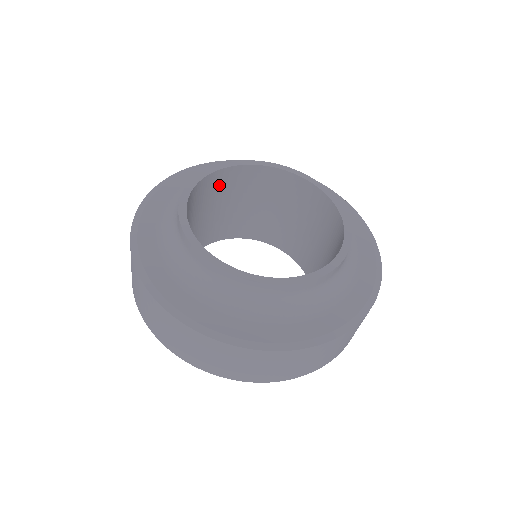
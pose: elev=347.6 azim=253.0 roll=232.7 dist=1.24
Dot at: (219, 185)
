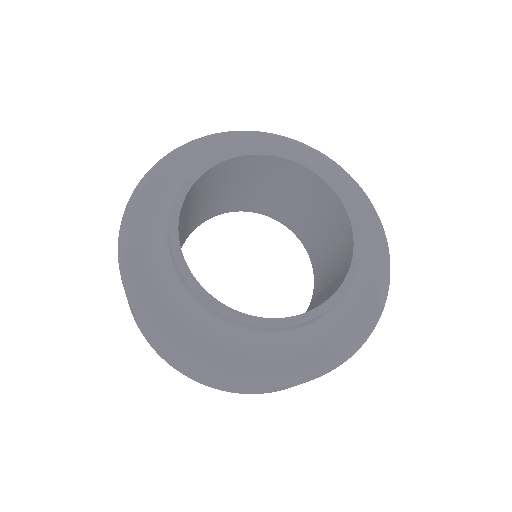
Dot at: (218, 175)
